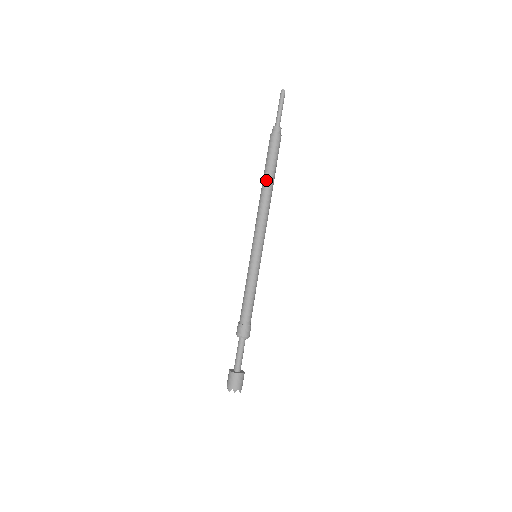
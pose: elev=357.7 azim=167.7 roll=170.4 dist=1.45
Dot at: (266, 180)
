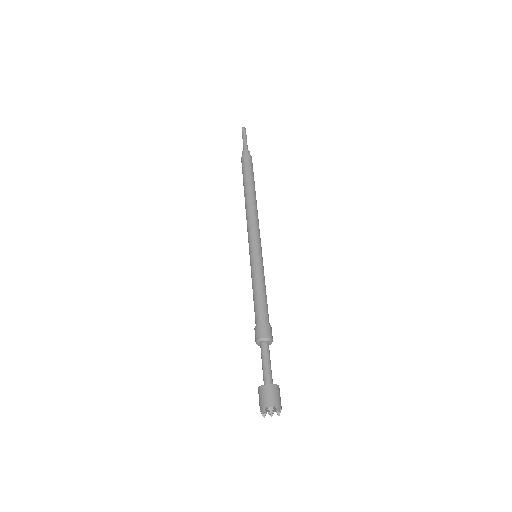
Dot at: (246, 189)
